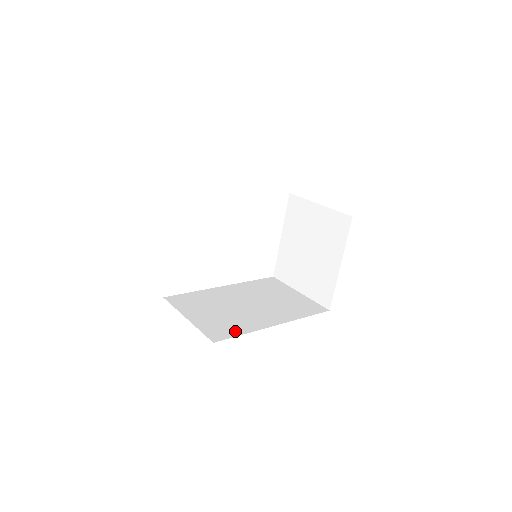
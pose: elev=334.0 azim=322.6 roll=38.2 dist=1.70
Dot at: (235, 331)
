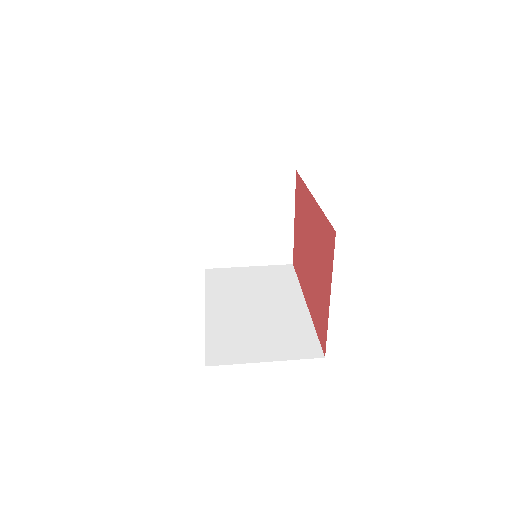
Dot at: (308, 335)
